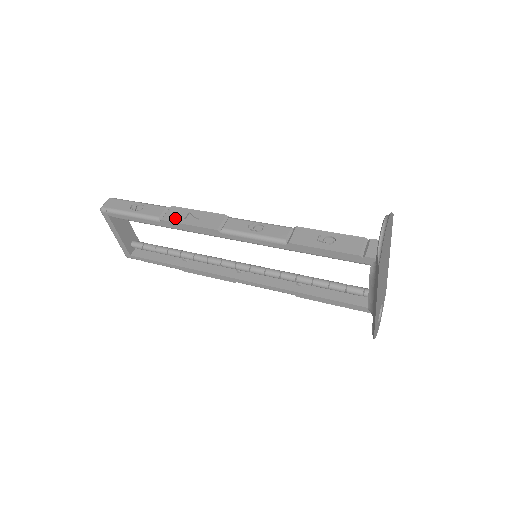
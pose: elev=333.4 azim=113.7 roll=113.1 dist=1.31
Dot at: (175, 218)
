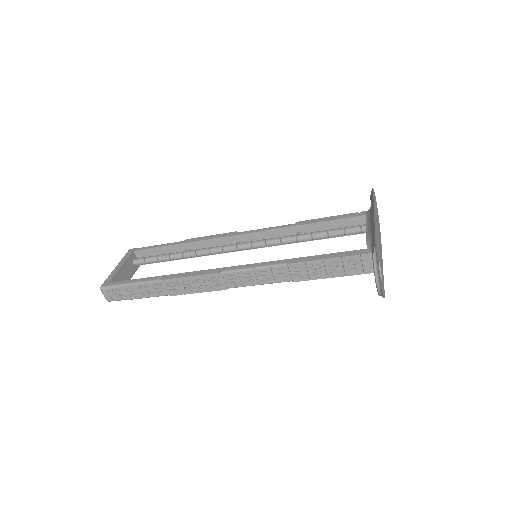
Dot at: occluded
